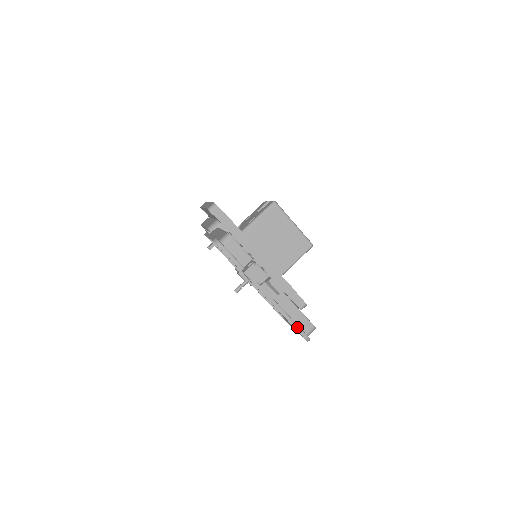
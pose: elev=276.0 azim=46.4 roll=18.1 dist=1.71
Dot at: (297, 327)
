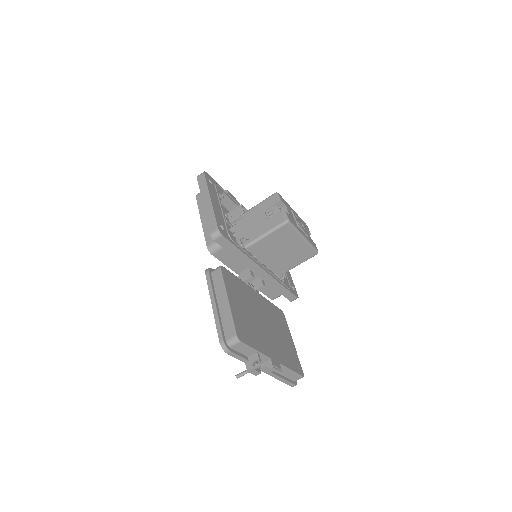
Dot at: (288, 383)
